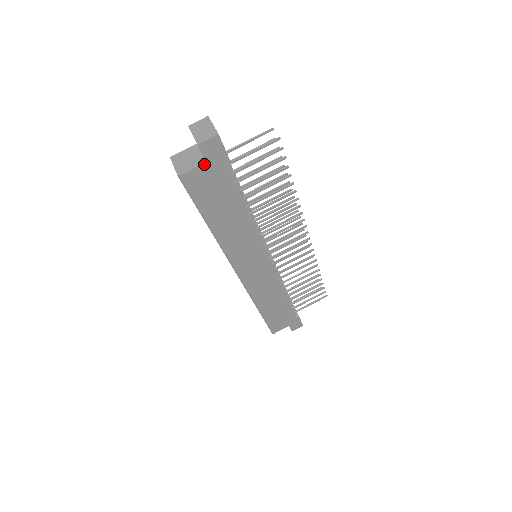
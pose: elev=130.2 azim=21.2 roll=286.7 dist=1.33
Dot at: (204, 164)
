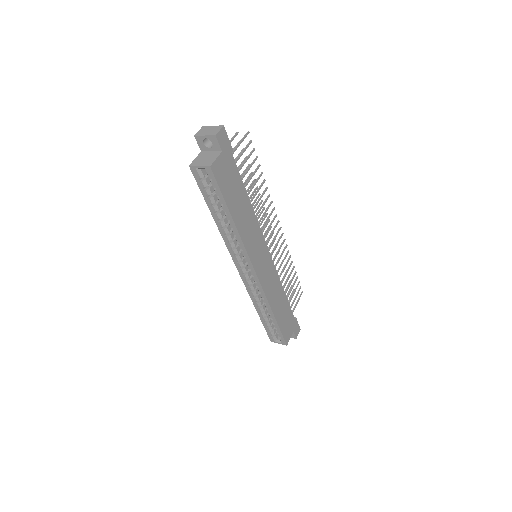
Dot at: (221, 154)
